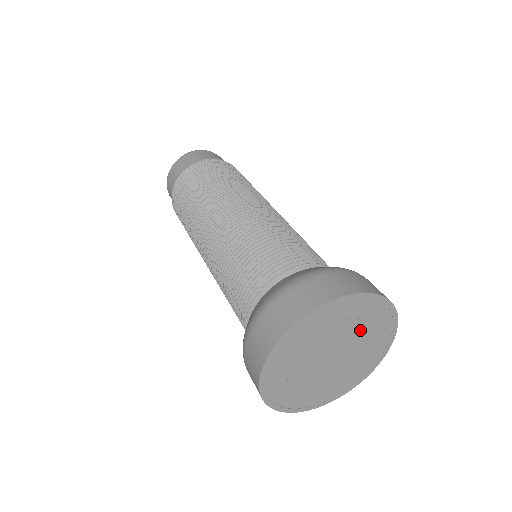
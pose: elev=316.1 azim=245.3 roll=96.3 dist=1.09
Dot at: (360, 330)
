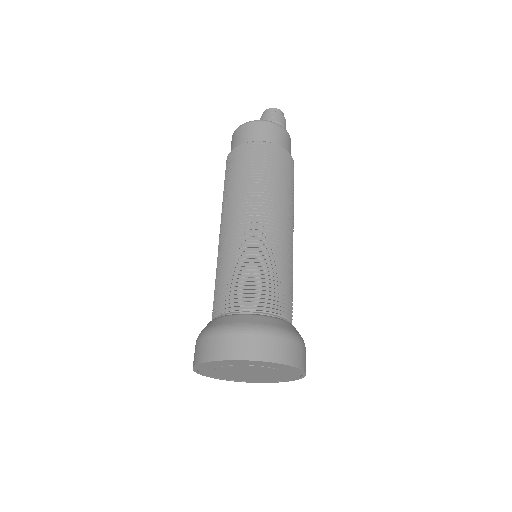
Dot at: (271, 370)
